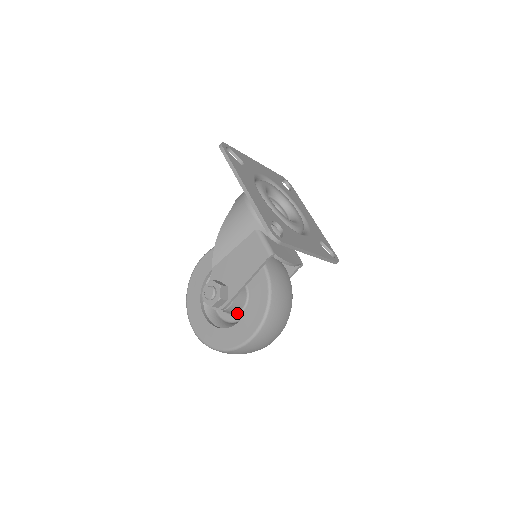
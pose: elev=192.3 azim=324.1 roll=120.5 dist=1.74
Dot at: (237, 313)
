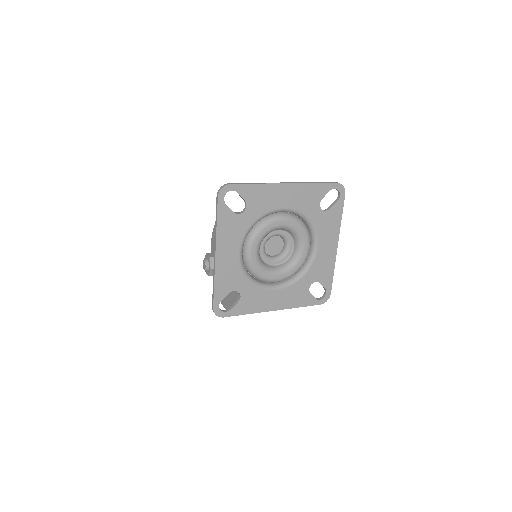
Dot at: occluded
